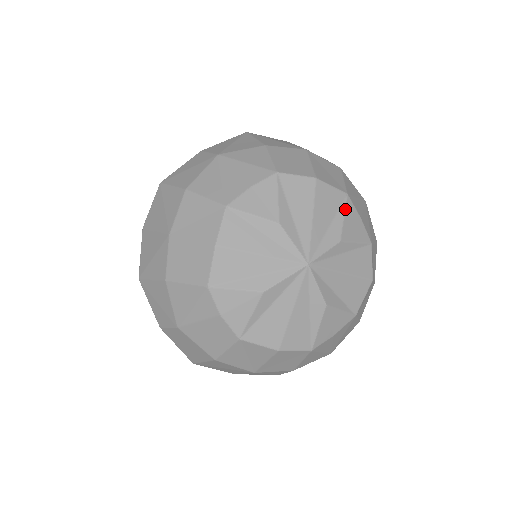
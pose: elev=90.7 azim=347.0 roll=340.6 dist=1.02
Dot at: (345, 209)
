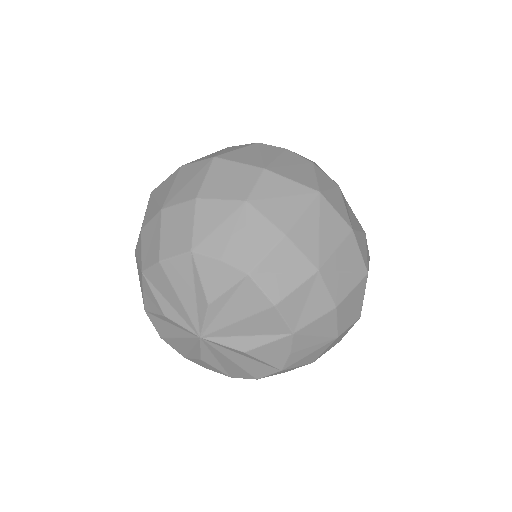
Dot at: (197, 269)
